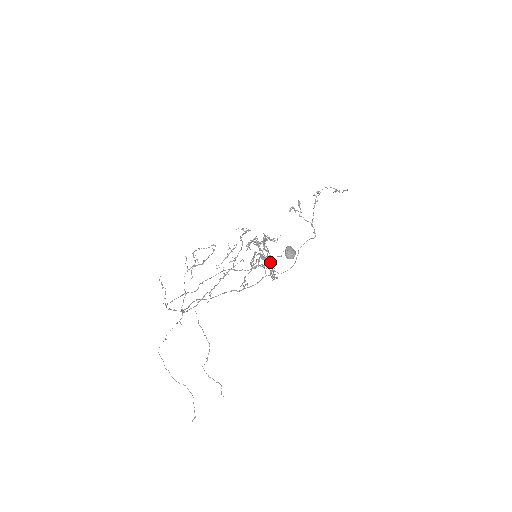
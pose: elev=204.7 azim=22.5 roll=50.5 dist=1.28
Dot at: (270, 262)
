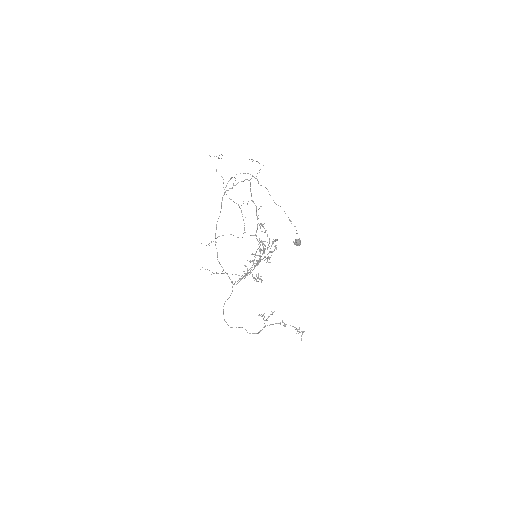
Dot at: occluded
